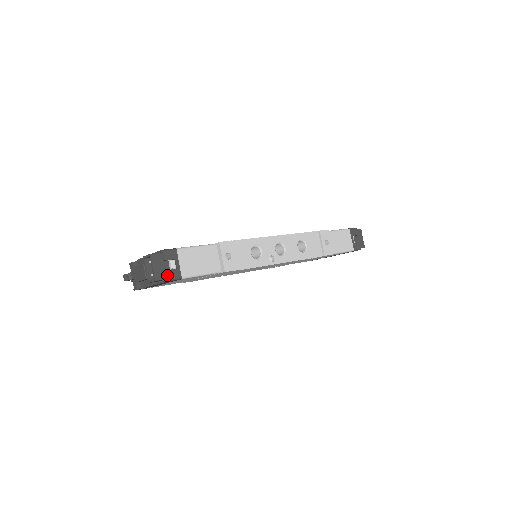
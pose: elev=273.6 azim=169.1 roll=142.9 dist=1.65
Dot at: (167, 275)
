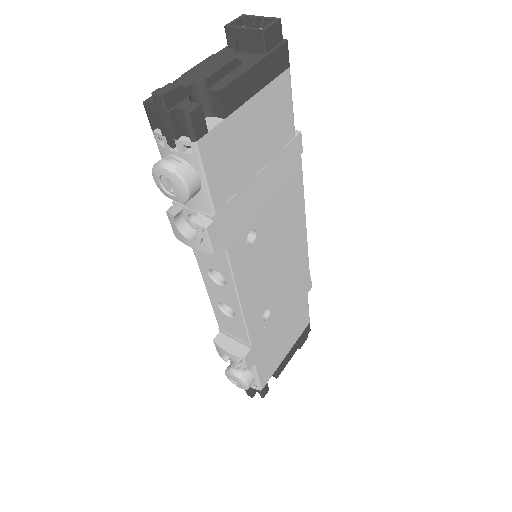
Dot at: (280, 38)
